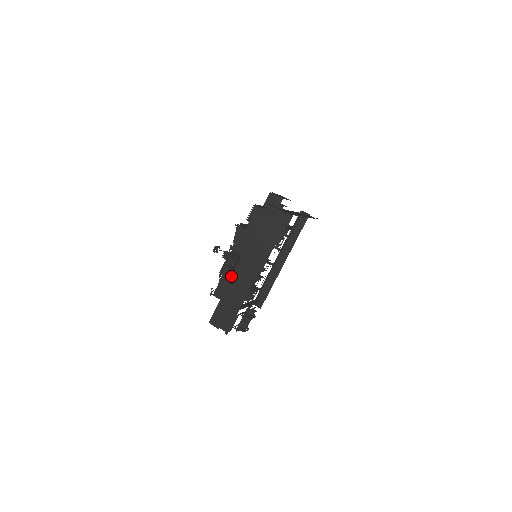
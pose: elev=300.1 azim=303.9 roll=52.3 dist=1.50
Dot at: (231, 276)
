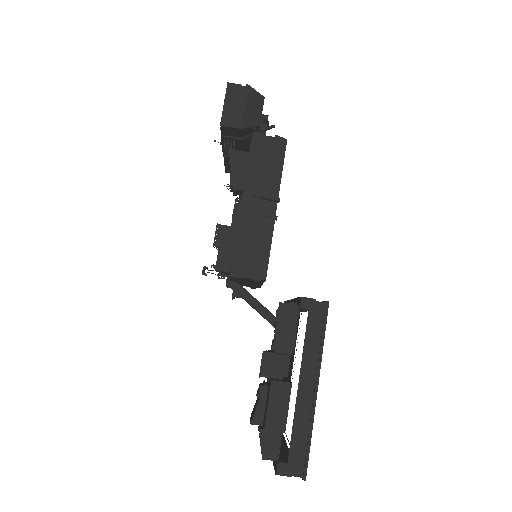
Dot at: occluded
